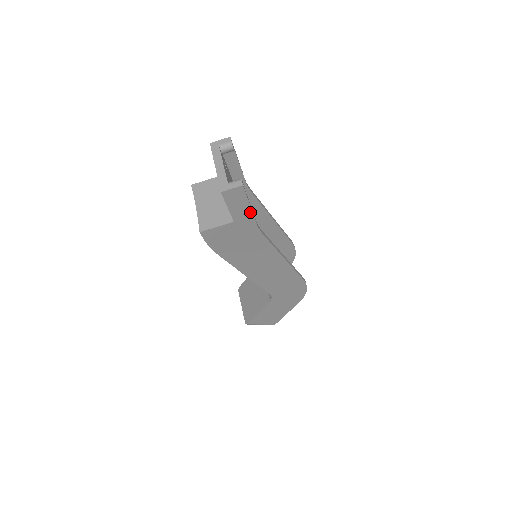
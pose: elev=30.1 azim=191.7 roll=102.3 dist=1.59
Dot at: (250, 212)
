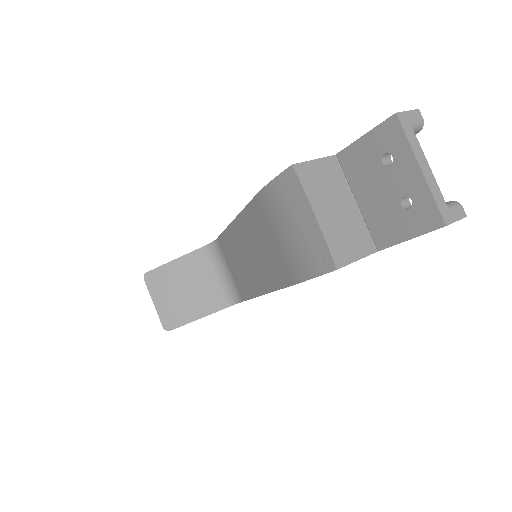
Dot at: occluded
